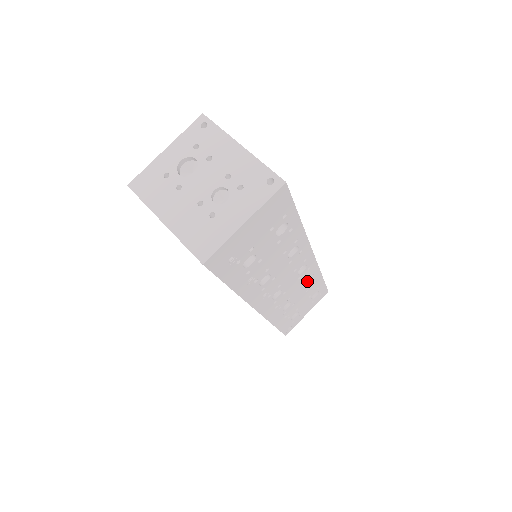
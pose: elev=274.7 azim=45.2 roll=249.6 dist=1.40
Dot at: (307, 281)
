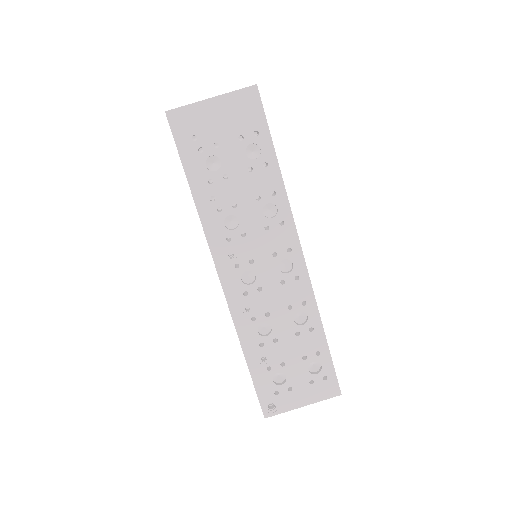
Dot at: (297, 308)
